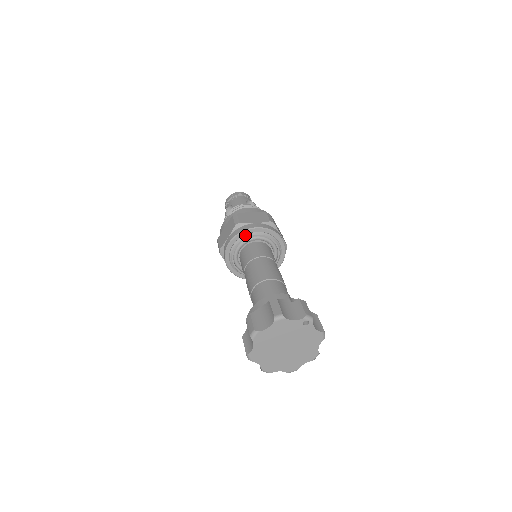
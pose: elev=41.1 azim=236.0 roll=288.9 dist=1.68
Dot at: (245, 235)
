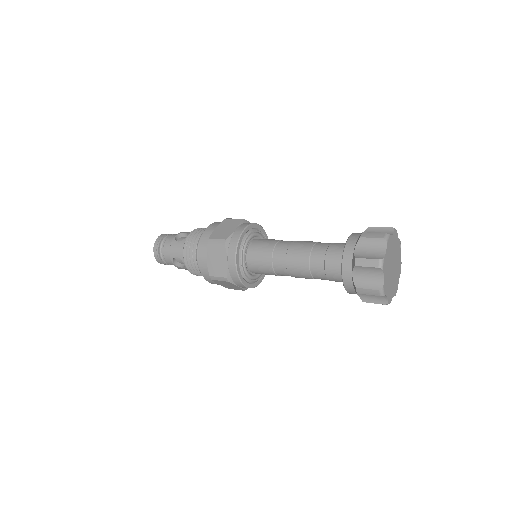
Dot at: (253, 229)
